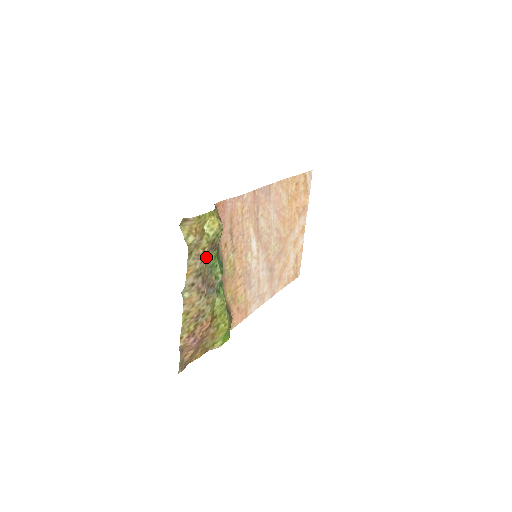
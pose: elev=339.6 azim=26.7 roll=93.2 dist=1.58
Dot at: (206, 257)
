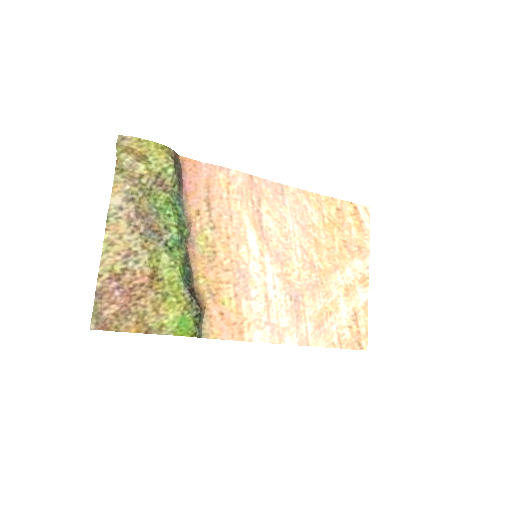
Dot at: (145, 187)
